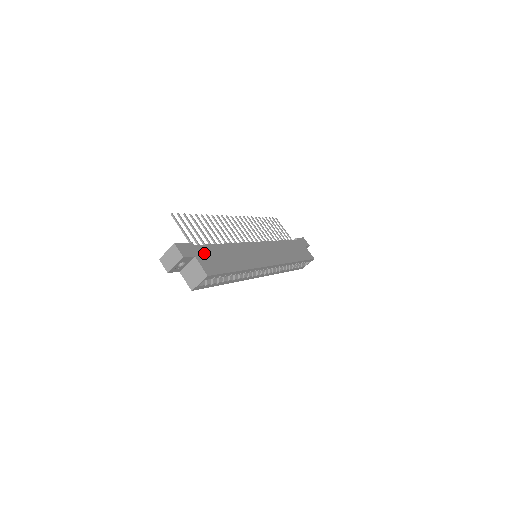
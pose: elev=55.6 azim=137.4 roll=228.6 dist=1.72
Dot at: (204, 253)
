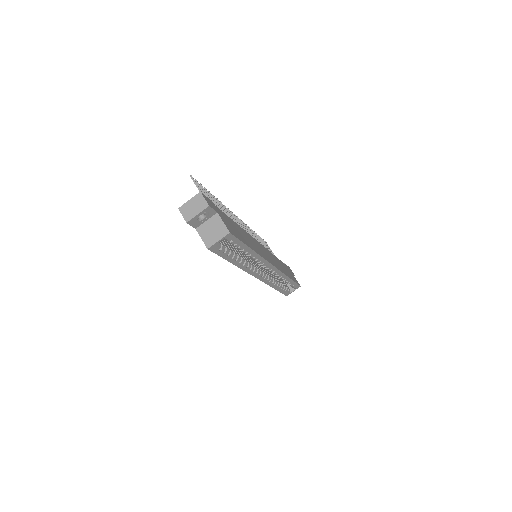
Dot at: (223, 216)
